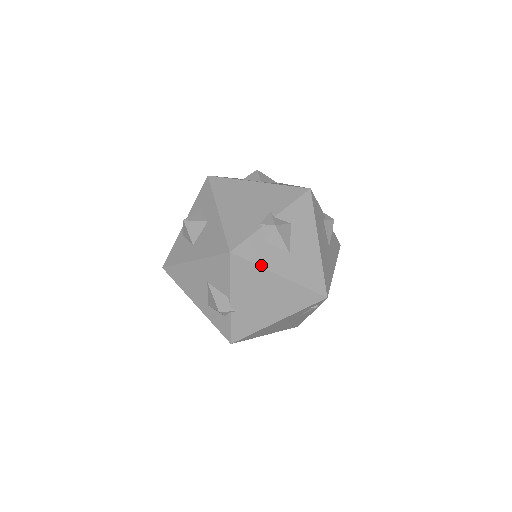
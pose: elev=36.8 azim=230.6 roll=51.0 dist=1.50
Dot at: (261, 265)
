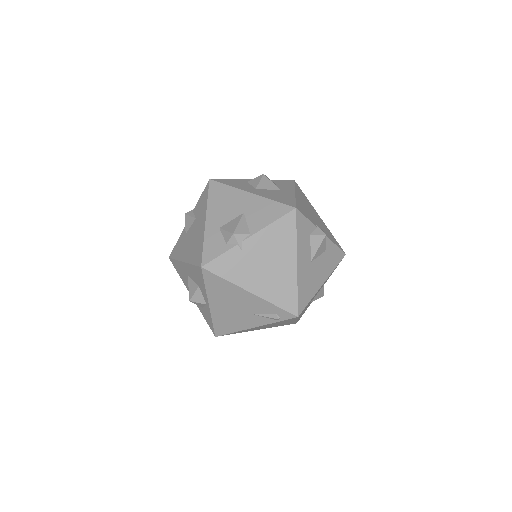
Dot at: (297, 241)
